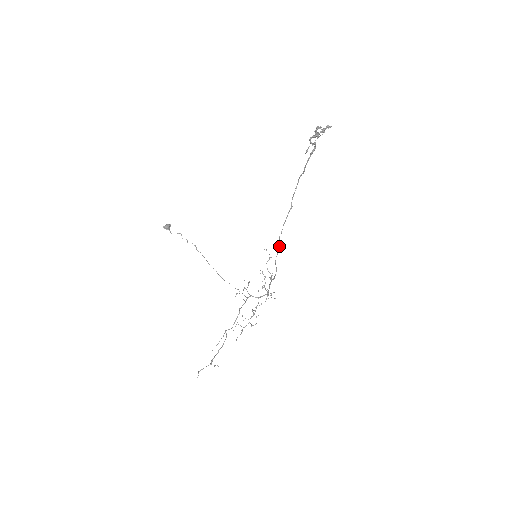
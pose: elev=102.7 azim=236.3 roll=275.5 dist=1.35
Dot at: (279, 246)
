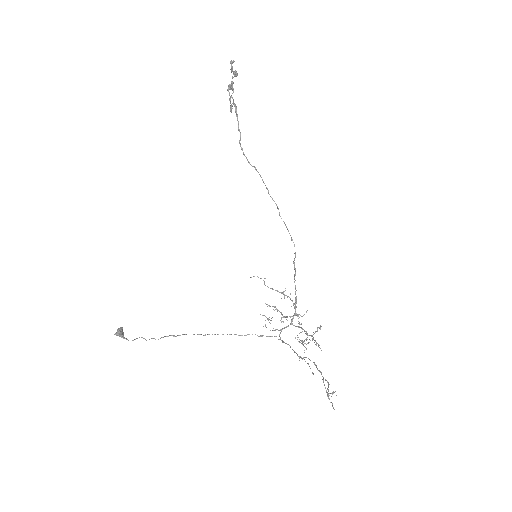
Dot at: occluded
